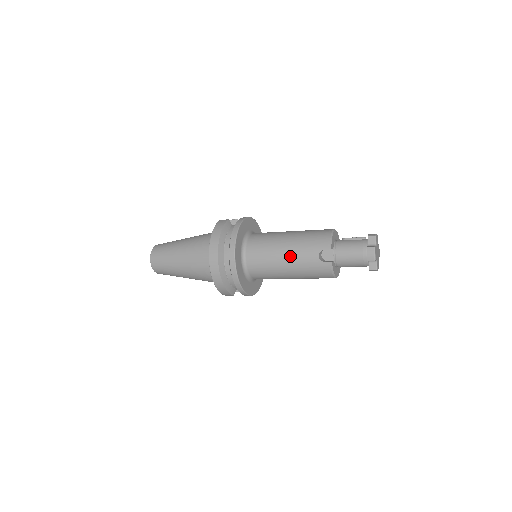
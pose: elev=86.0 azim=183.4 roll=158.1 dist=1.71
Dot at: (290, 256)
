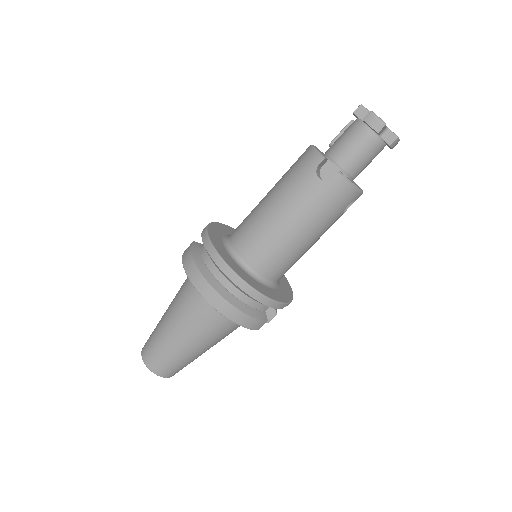
Dot at: (288, 210)
